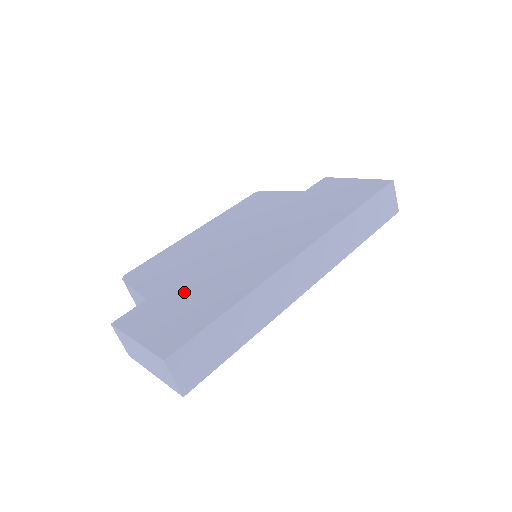
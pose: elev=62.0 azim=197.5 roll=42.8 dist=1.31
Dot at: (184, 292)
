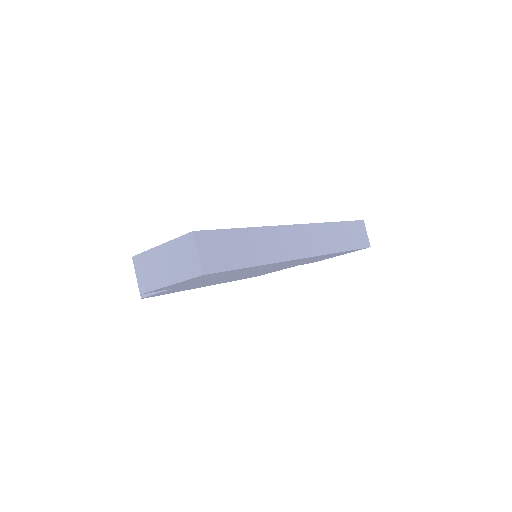
Dot at: occluded
